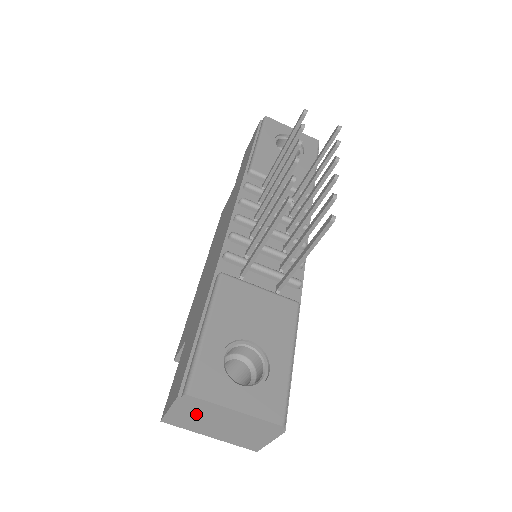
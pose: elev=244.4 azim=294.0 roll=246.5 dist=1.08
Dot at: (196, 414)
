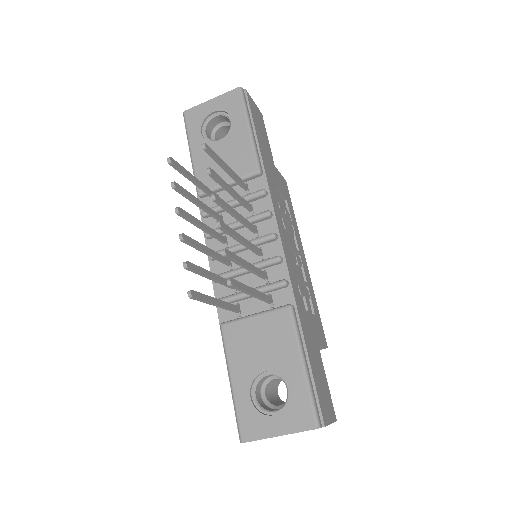
Dot at: occluded
